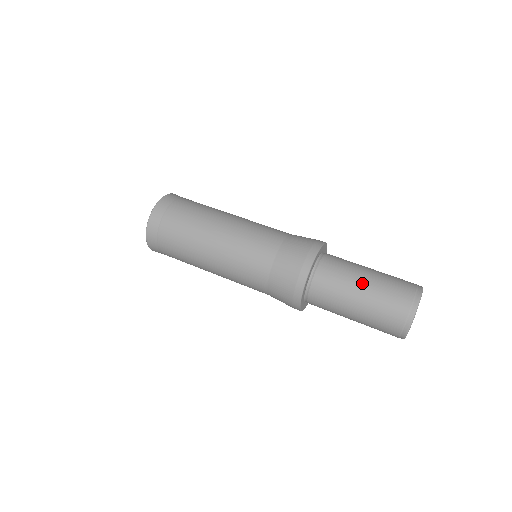
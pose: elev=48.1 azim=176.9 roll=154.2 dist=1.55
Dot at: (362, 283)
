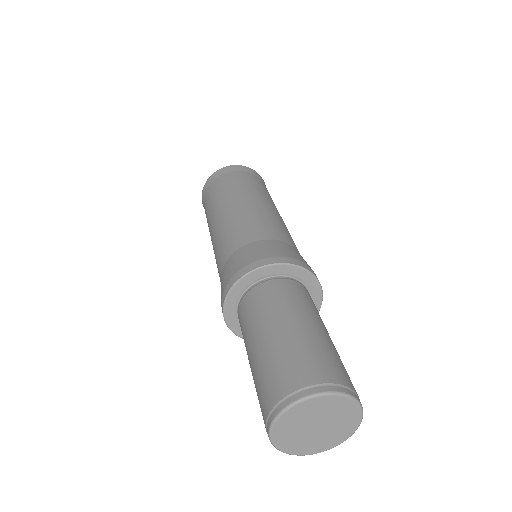
Dot at: (311, 323)
